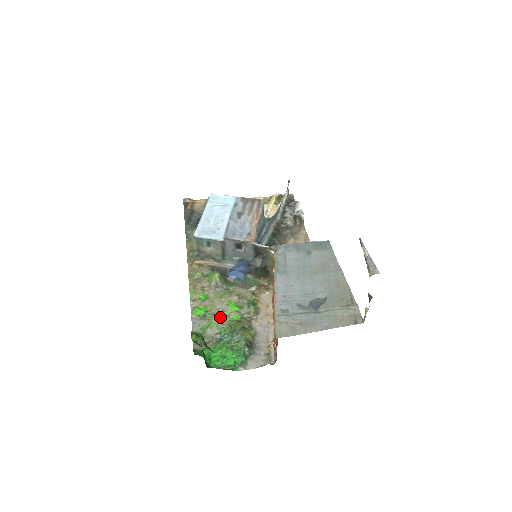
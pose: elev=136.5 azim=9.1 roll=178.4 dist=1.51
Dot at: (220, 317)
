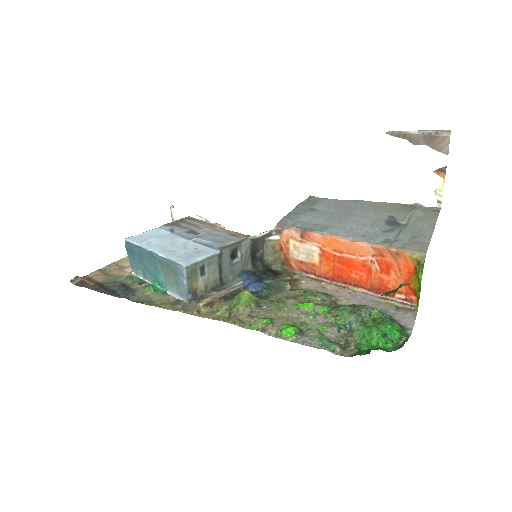
Dot at: (314, 319)
